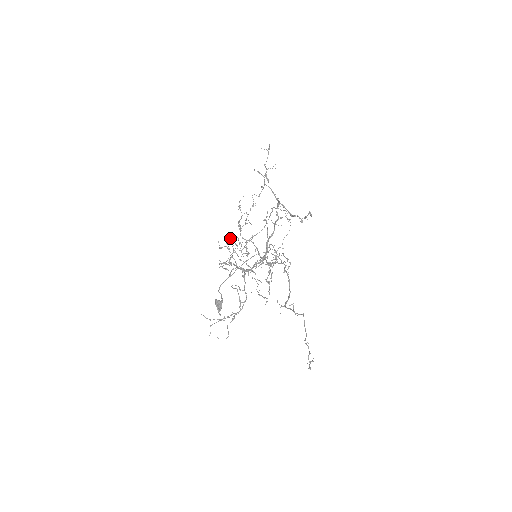
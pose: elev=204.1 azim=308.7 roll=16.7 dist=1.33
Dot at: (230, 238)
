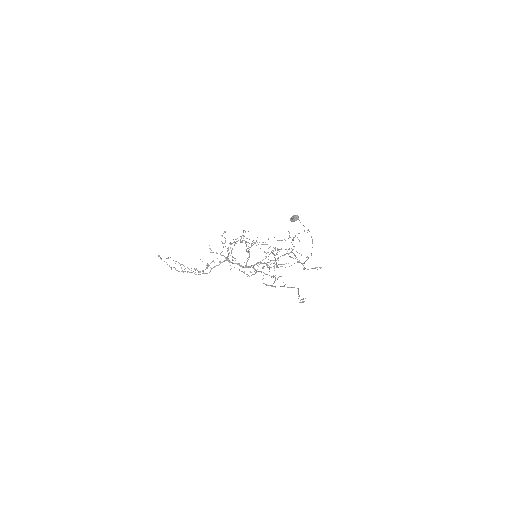
Dot at: occluded
